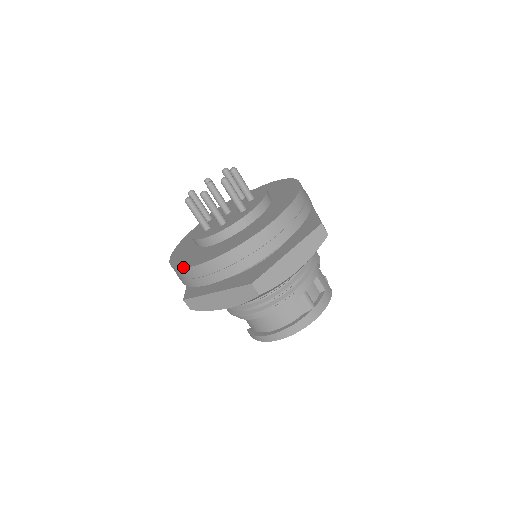
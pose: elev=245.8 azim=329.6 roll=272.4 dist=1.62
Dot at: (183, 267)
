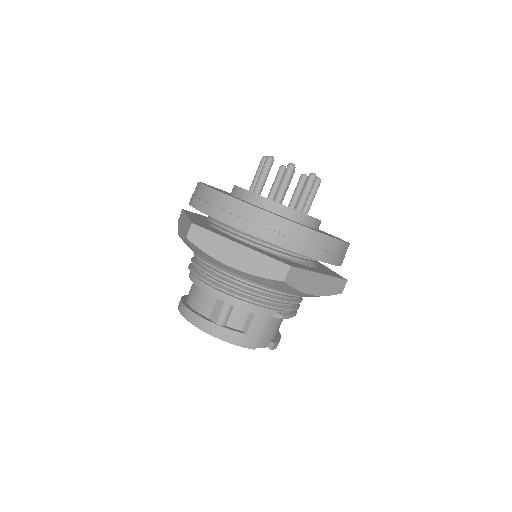
Dot at: occluded
